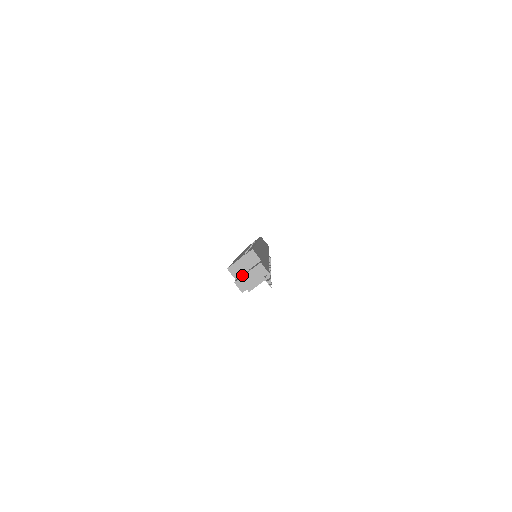
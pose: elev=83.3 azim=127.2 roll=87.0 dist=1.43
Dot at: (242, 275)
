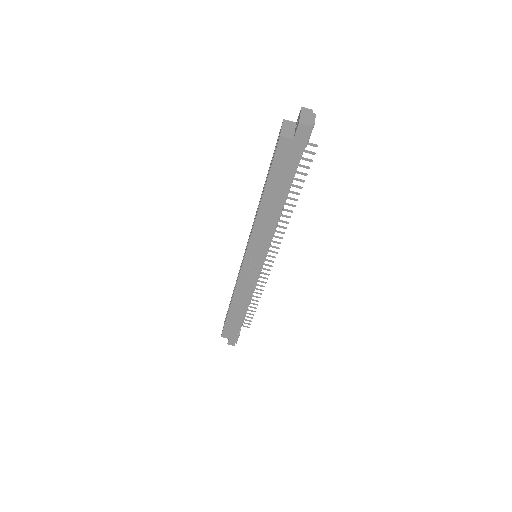
Dot at: (297, 125)
